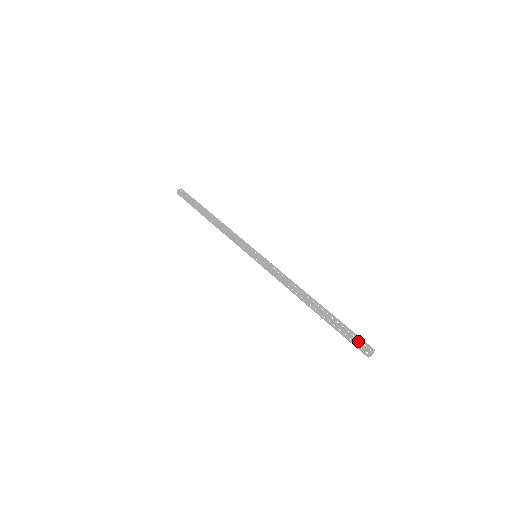
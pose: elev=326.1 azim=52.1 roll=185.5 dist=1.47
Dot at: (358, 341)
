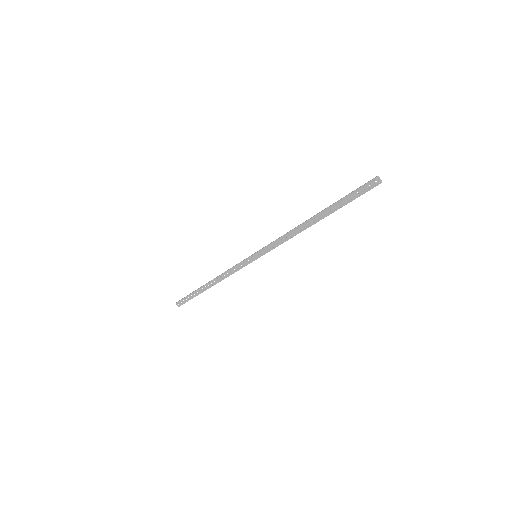
Dot at: (362, 186)
